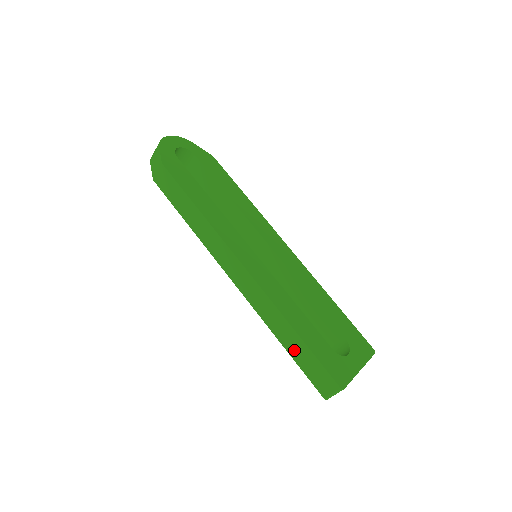
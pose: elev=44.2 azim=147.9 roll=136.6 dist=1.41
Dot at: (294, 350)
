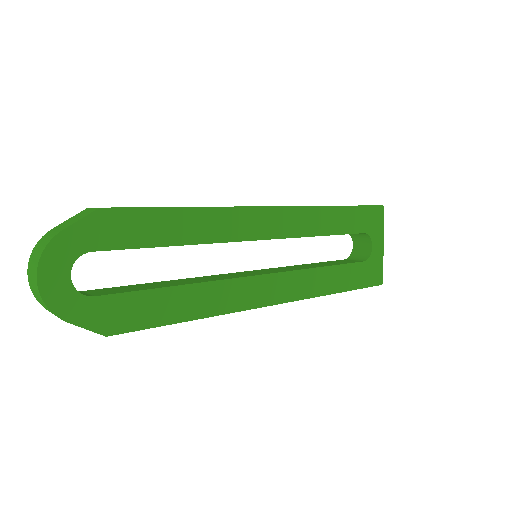
Dot at: occluded
